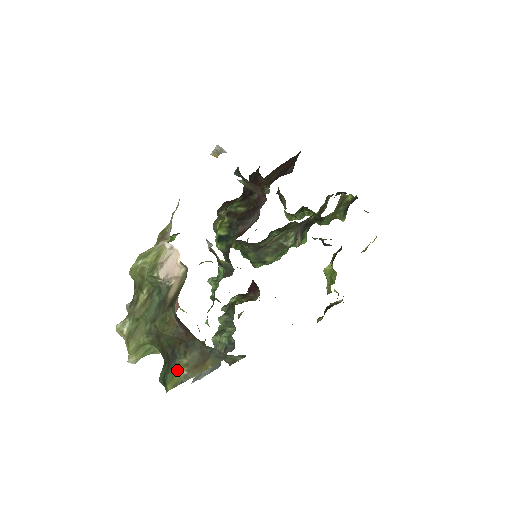
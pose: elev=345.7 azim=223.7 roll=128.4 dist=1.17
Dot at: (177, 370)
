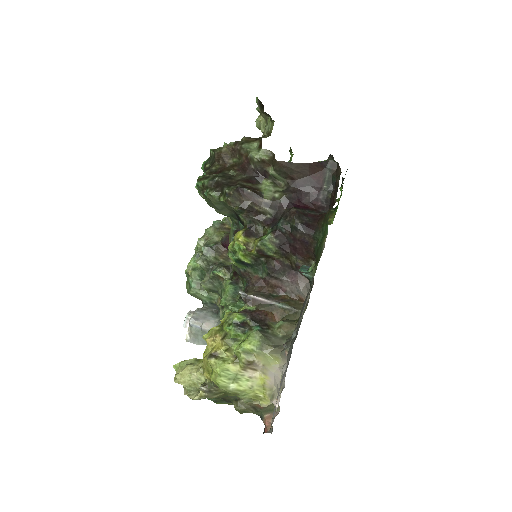
Dot at: (230, 404)
